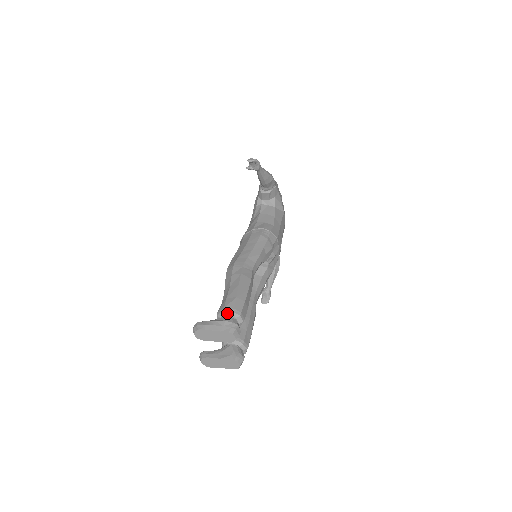
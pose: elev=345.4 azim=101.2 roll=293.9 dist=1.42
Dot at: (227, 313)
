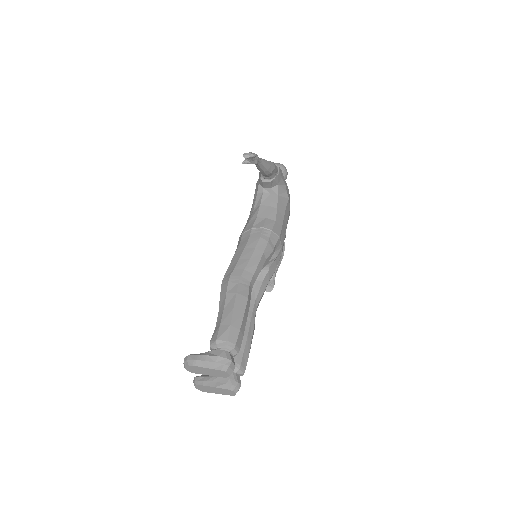
Dot at: (220, 345)
